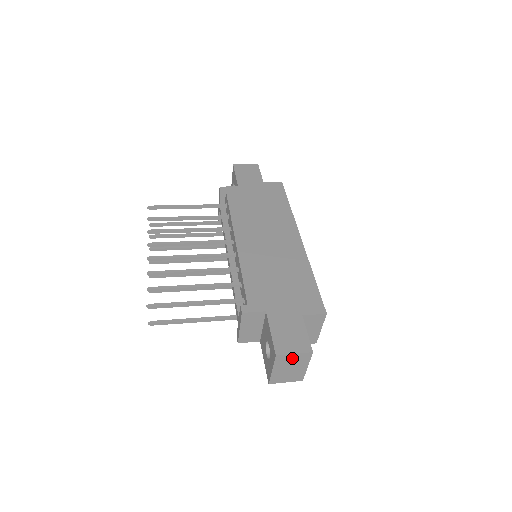
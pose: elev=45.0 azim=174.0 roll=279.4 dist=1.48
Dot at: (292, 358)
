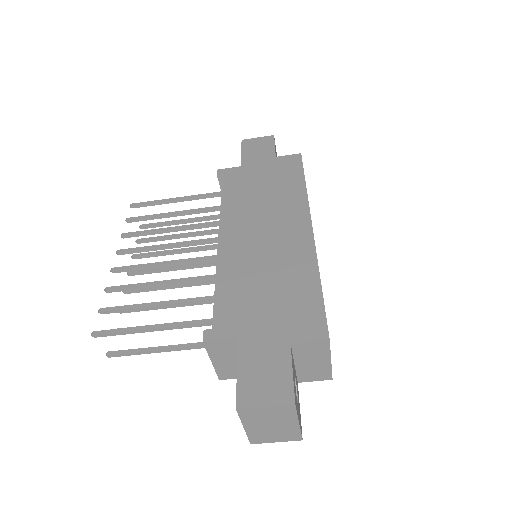
Dot at: (265, 412)
